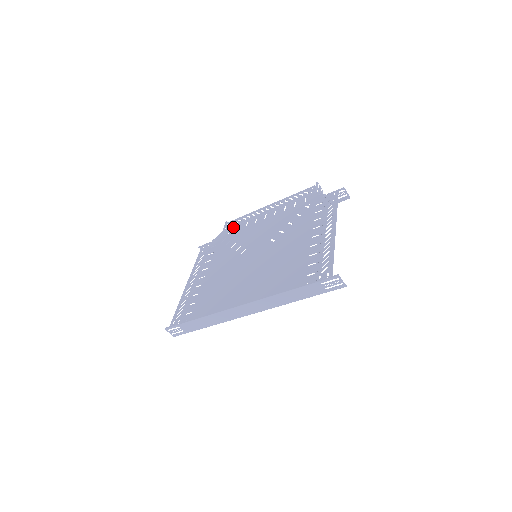
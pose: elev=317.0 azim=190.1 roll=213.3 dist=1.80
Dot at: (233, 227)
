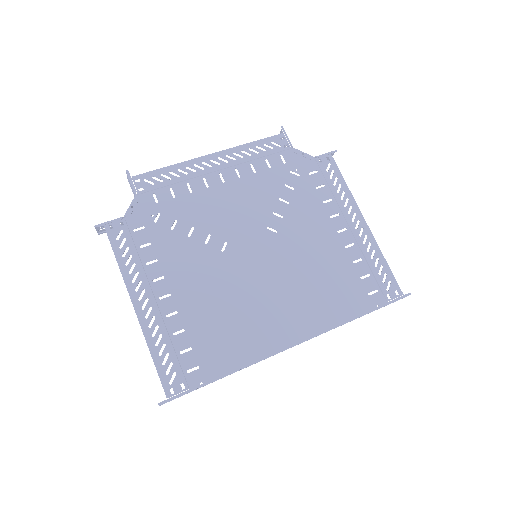
Dot at: (159, 190)
